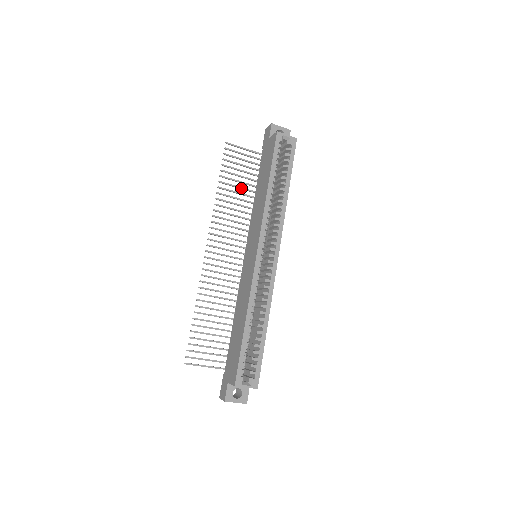
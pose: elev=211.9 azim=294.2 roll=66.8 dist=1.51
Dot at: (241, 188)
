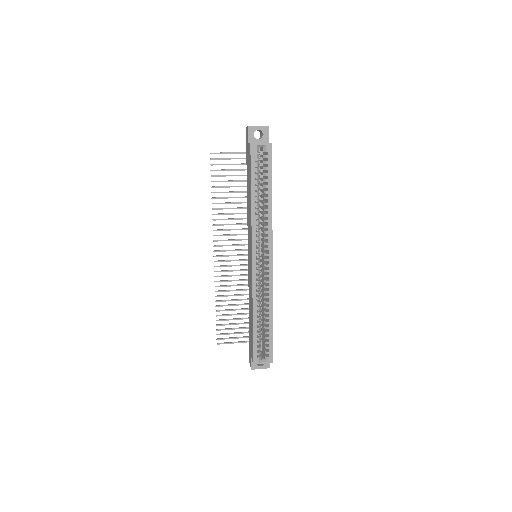
Dot at: (234, 192)
